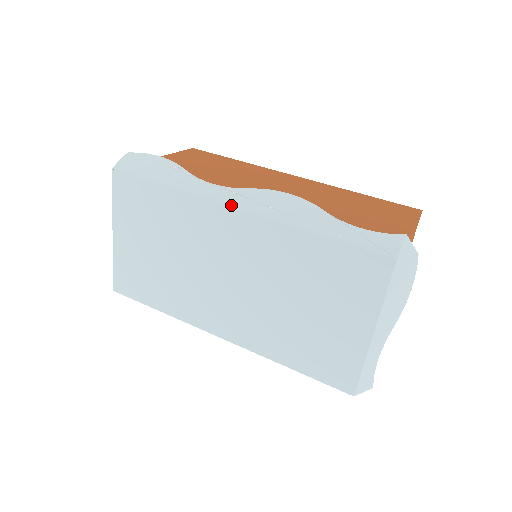
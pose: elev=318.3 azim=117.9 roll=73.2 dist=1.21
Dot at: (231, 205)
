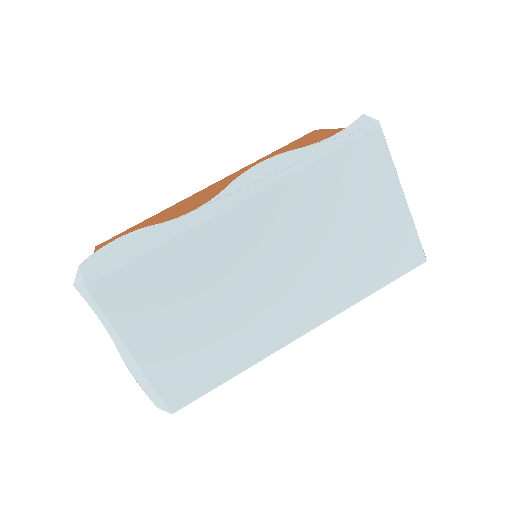
Dot at: (233, 205)
